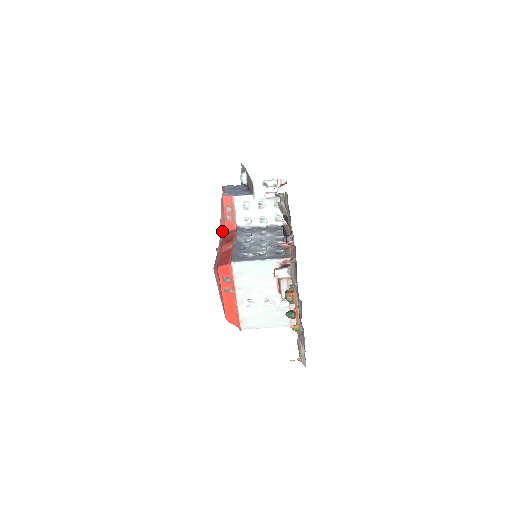
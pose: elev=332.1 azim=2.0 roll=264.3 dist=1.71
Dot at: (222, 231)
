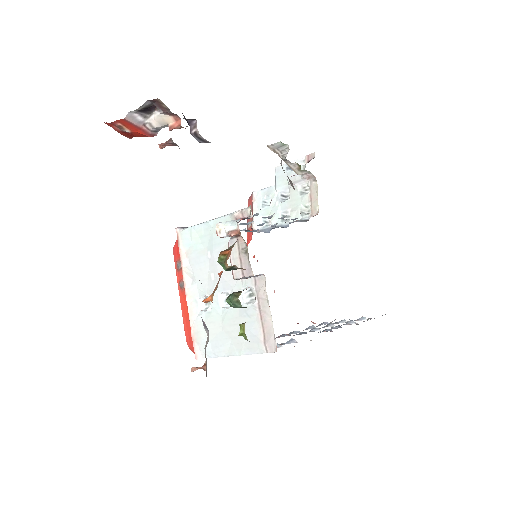
Dot at: occluded
